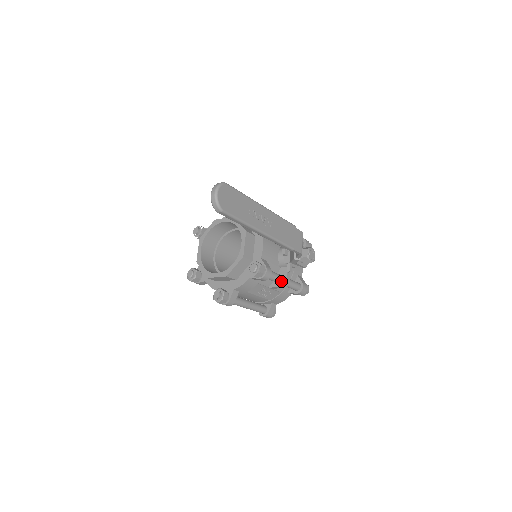
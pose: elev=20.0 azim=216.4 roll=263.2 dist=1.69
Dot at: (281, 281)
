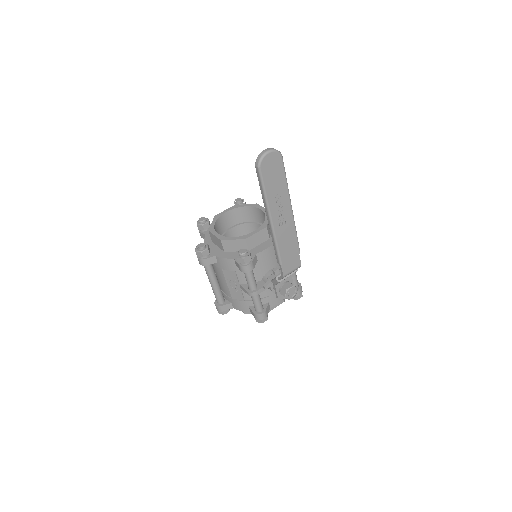
Dot at: (252, 287)
